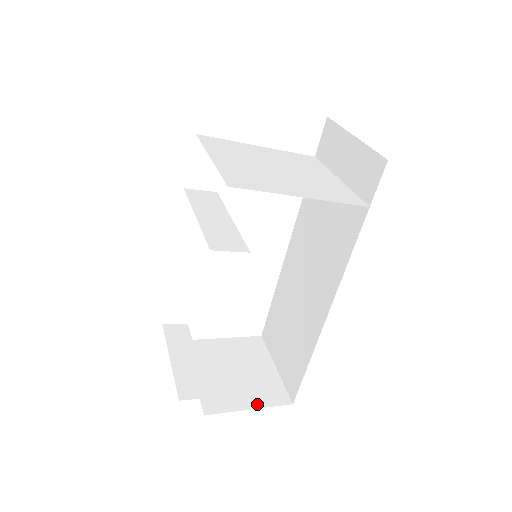
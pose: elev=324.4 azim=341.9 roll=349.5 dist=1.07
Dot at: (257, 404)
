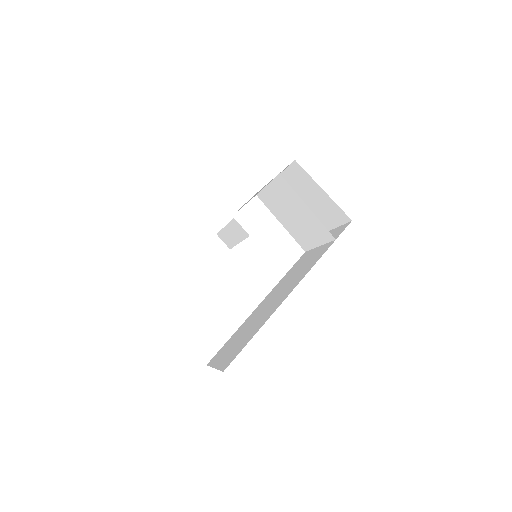
Dot at: occluded
